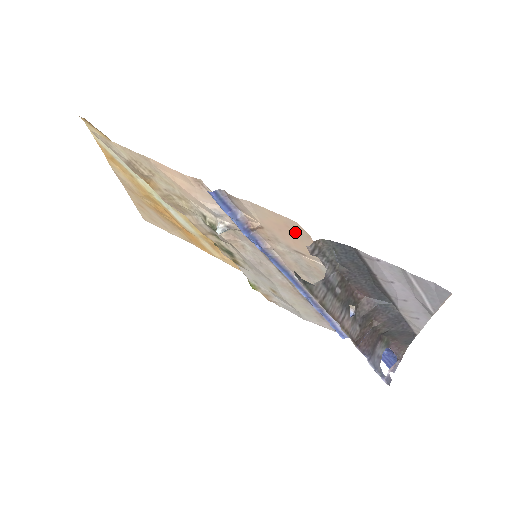
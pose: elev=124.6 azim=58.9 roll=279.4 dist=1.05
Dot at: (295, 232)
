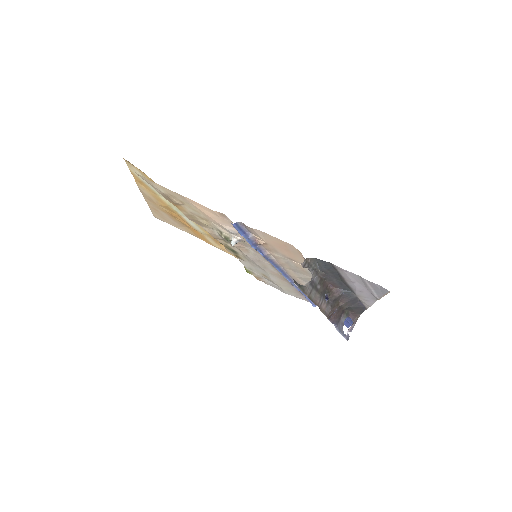
Dot at: (291, 250)
